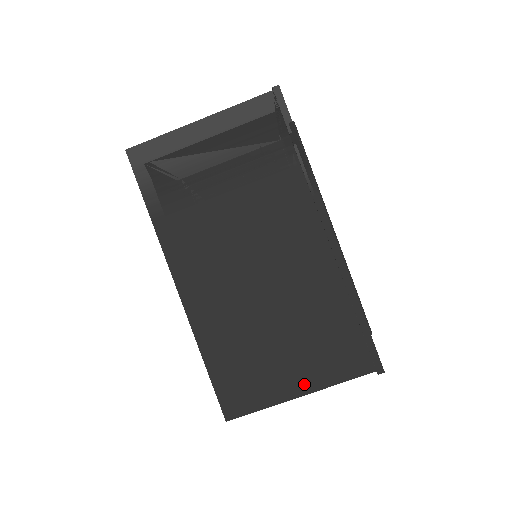
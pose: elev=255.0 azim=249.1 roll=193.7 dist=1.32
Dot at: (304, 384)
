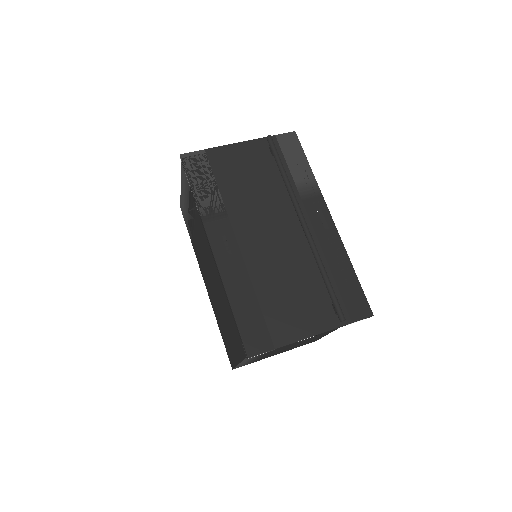
Dot at: (237, 356)
